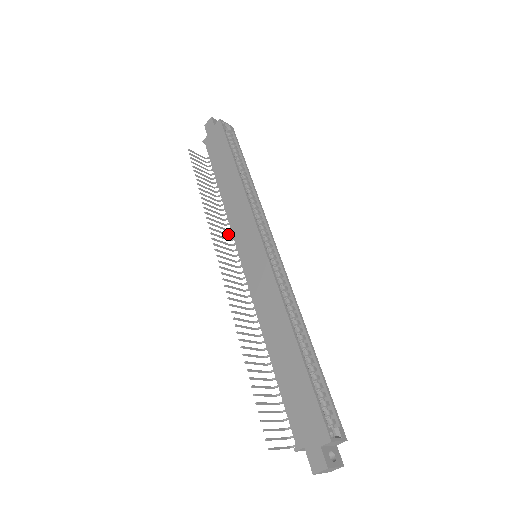
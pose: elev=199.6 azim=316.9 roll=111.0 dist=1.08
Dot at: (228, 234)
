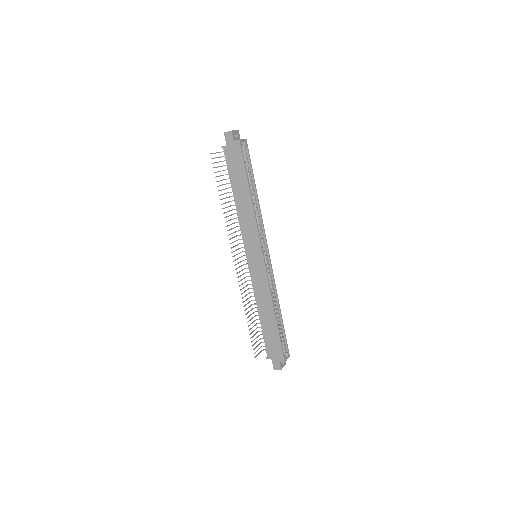
Dot at: occluded
